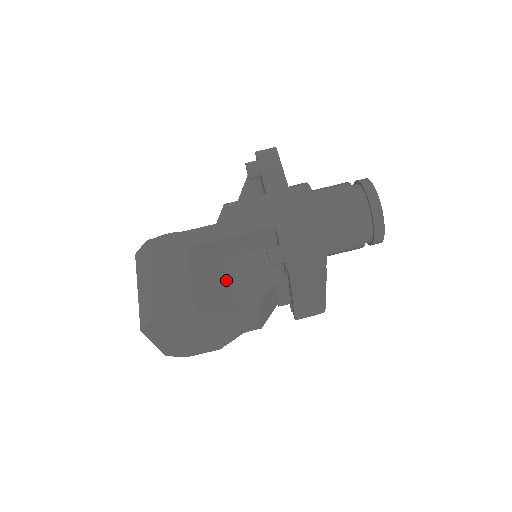
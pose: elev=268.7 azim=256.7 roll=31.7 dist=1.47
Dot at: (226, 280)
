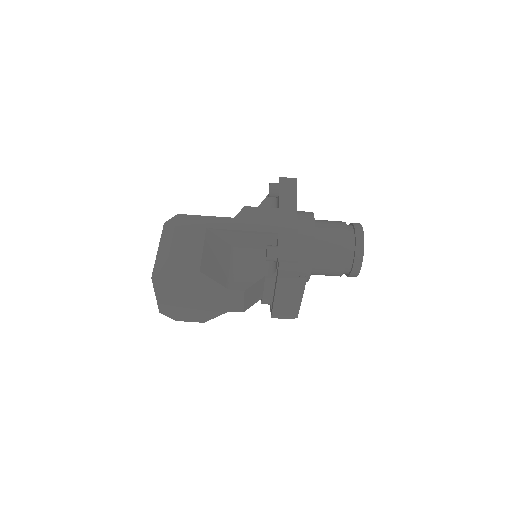
Dot at: (228, 263)
